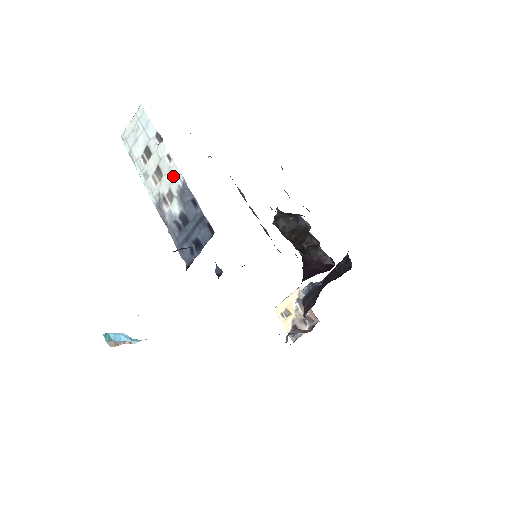
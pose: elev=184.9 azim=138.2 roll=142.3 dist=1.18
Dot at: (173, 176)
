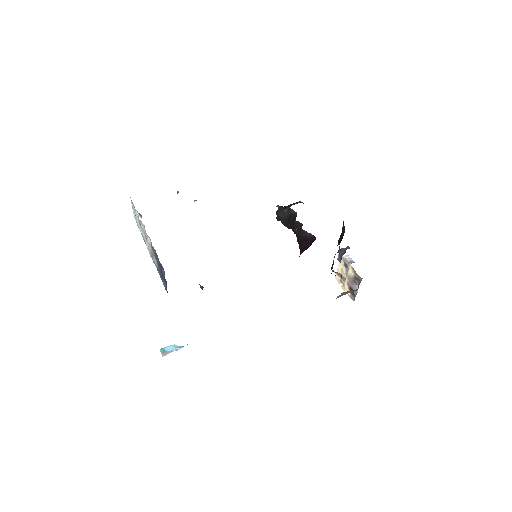
Dot at: (148, 239)
